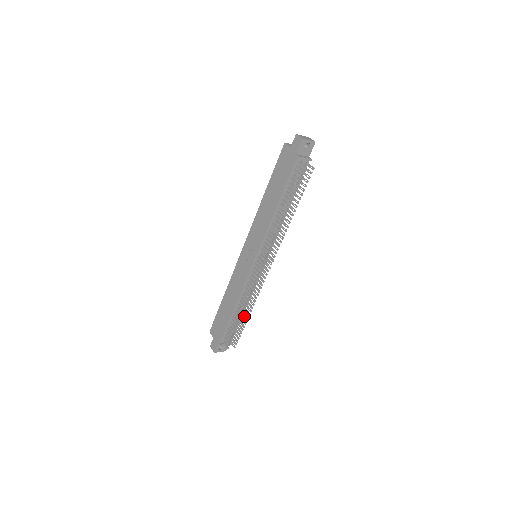
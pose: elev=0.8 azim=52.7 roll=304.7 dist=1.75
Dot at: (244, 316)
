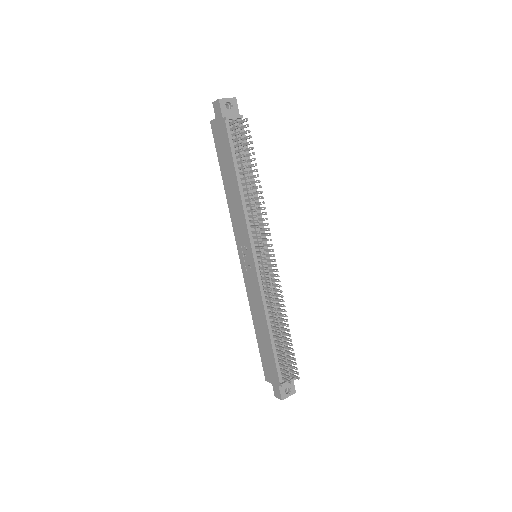
Dot at: (285, 333)
